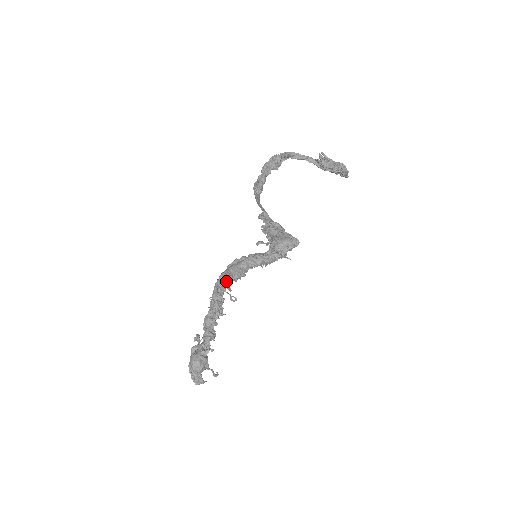
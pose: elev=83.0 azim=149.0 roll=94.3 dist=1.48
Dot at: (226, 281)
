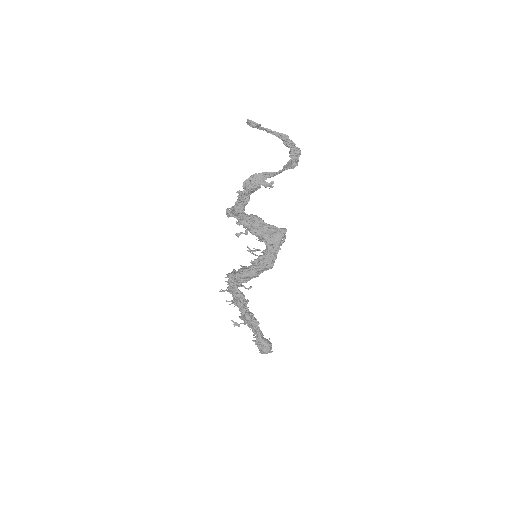
Dot at: (239, 283)
